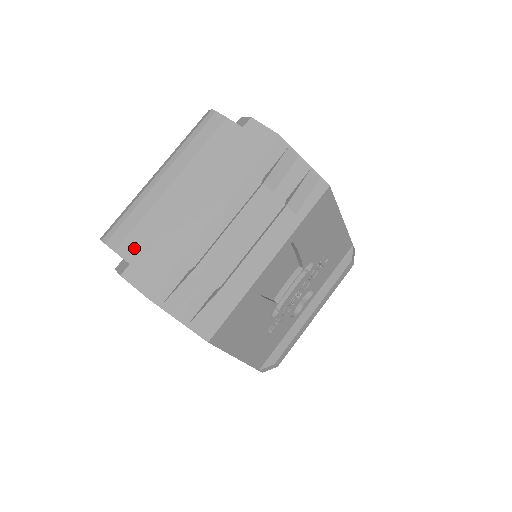
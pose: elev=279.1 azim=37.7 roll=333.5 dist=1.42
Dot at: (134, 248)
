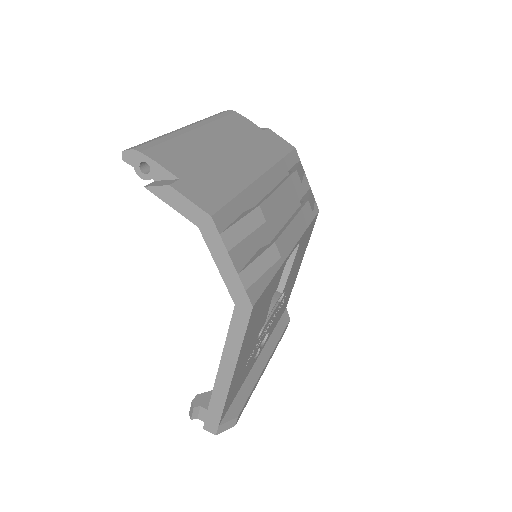
Dot at: (182, 168)
